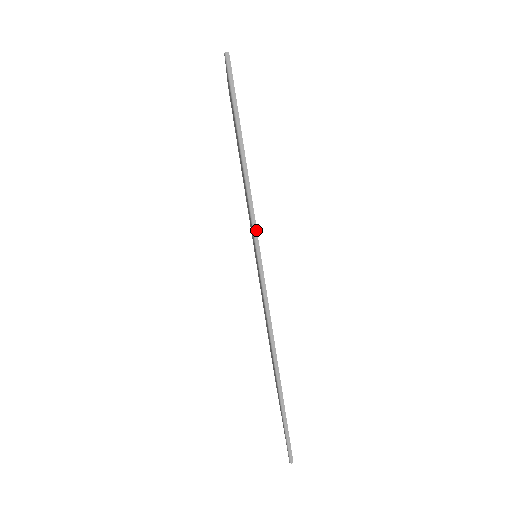
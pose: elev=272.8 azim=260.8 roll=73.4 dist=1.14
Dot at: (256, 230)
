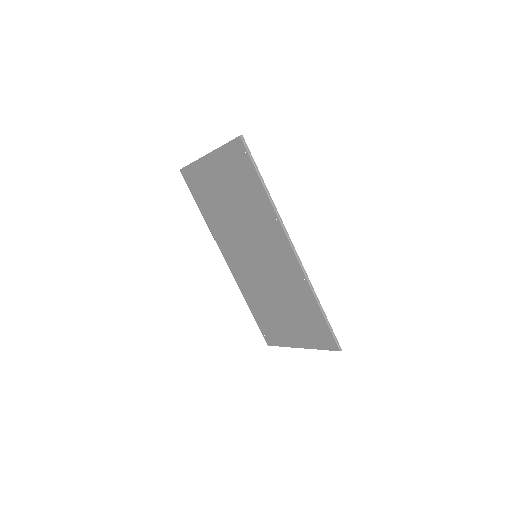
Dot at: (282, 222)
